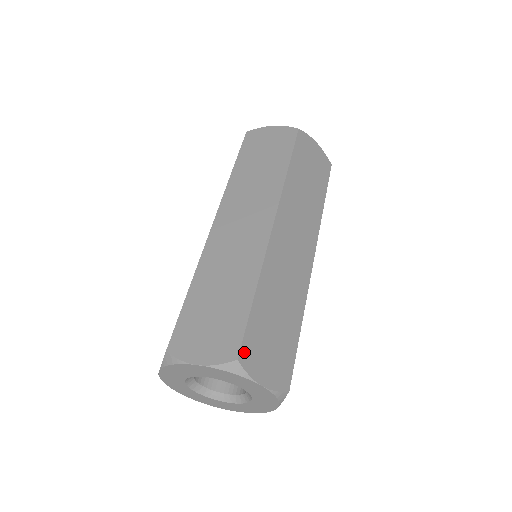
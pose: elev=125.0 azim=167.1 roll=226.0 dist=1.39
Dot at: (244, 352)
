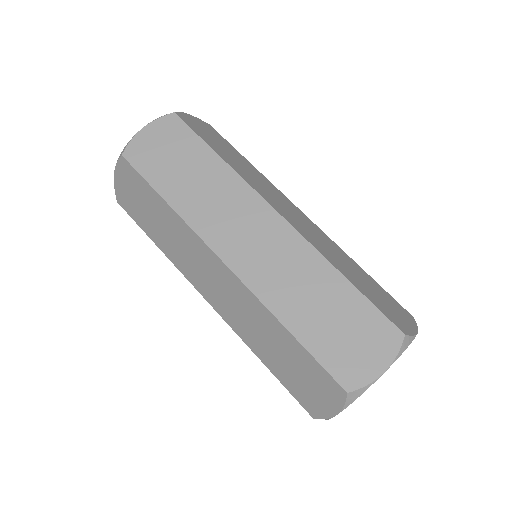
Dot at: (397, 325)
